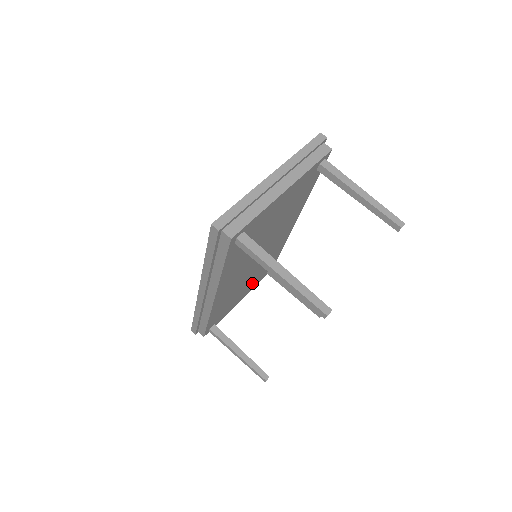
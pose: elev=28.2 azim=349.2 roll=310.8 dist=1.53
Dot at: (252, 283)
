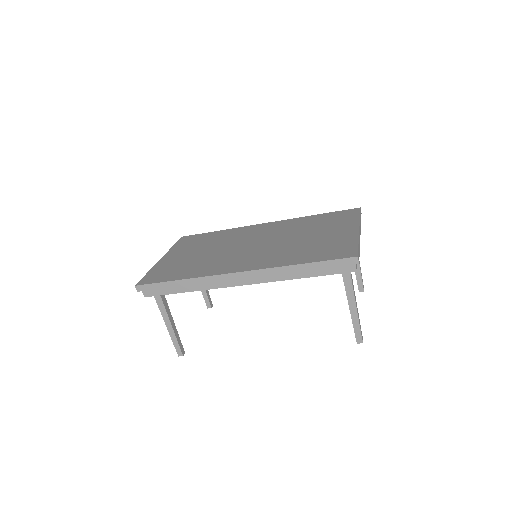
Dot at: occluded
